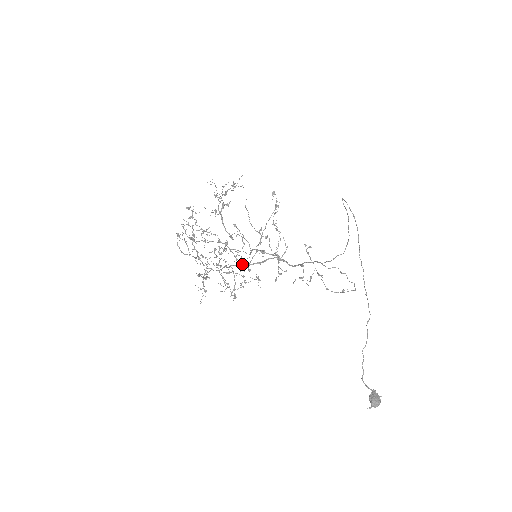
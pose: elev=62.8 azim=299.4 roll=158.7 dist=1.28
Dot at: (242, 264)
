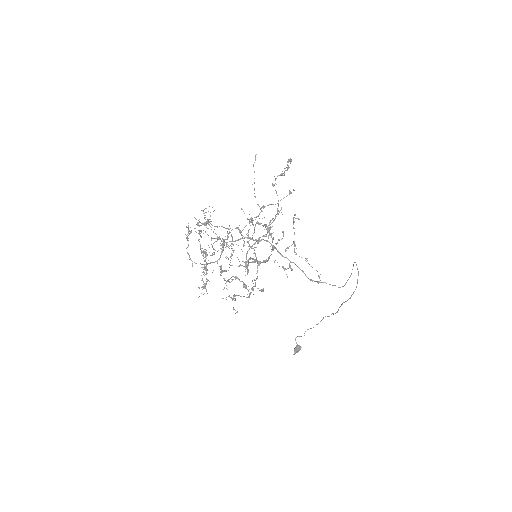
Dot at: occluded
